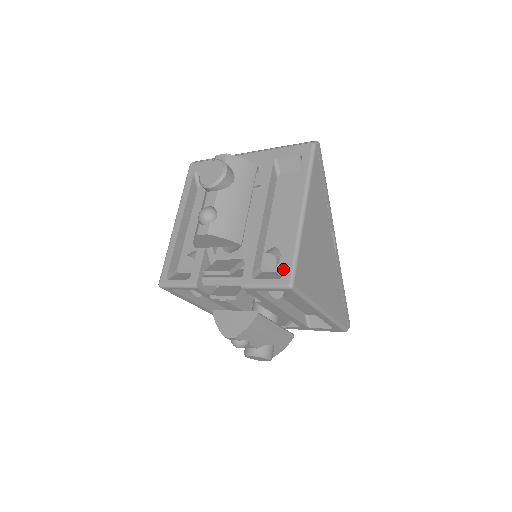
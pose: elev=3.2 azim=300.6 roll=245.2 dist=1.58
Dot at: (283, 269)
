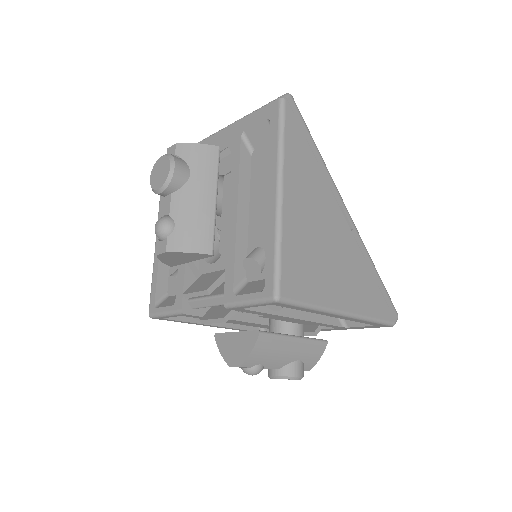
Dot at: (265, 277)
